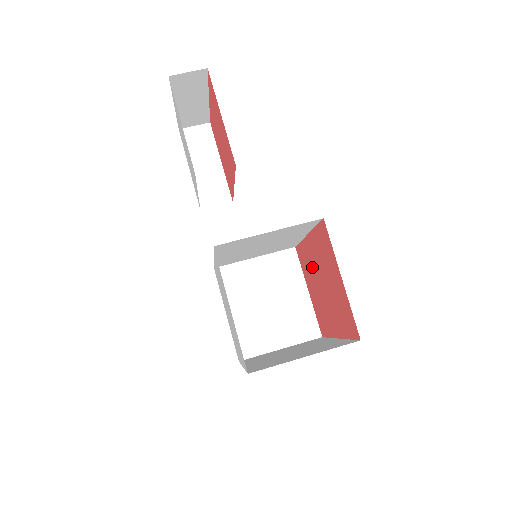
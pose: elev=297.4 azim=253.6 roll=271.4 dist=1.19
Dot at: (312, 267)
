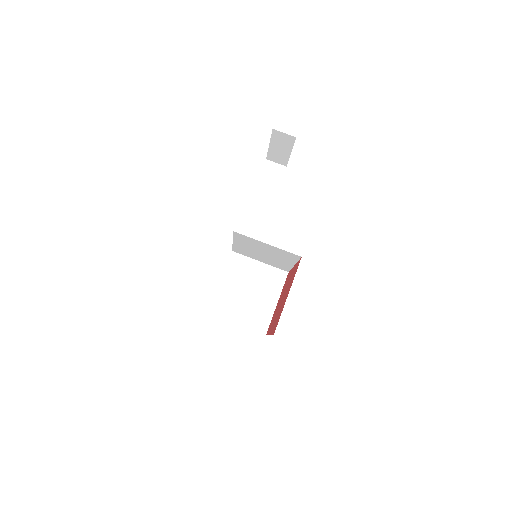
Dot at: occluded
